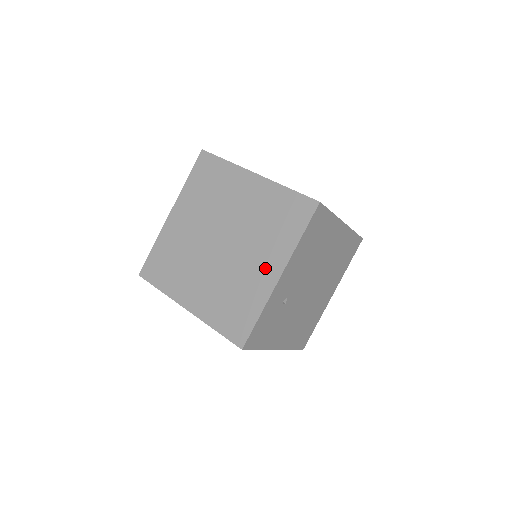
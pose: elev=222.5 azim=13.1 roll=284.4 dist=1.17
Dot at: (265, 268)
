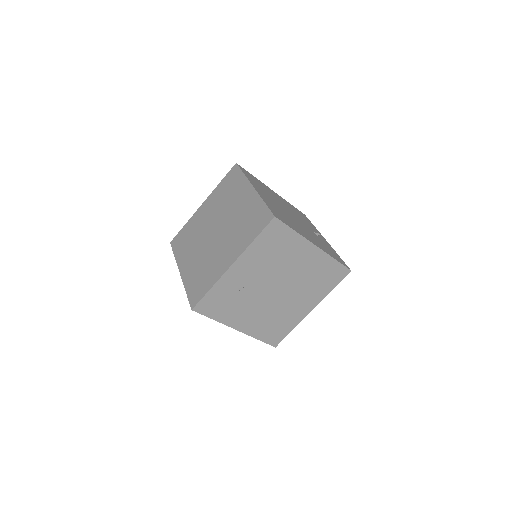
Dot at: (227, 256)
